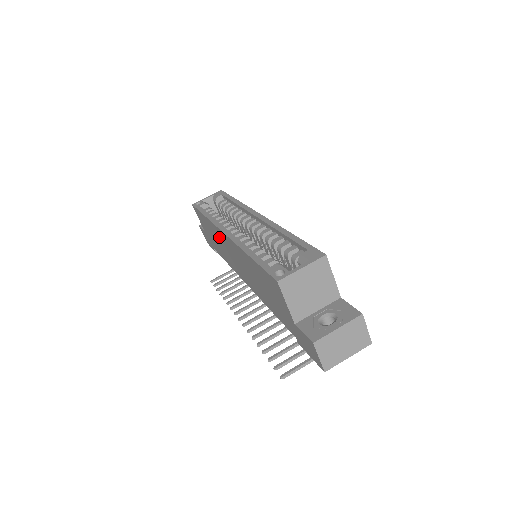
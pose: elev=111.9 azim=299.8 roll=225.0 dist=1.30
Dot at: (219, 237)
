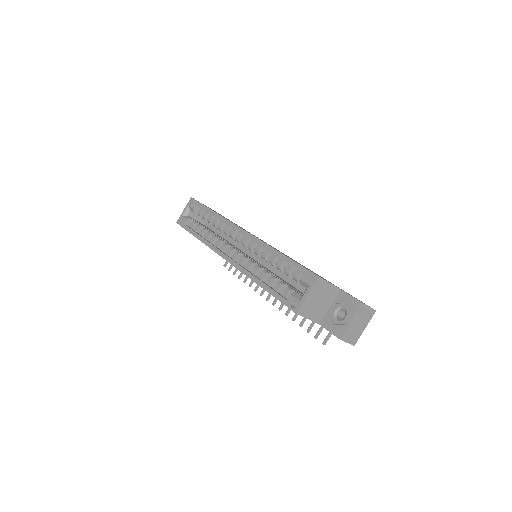
Dot at: occluded
